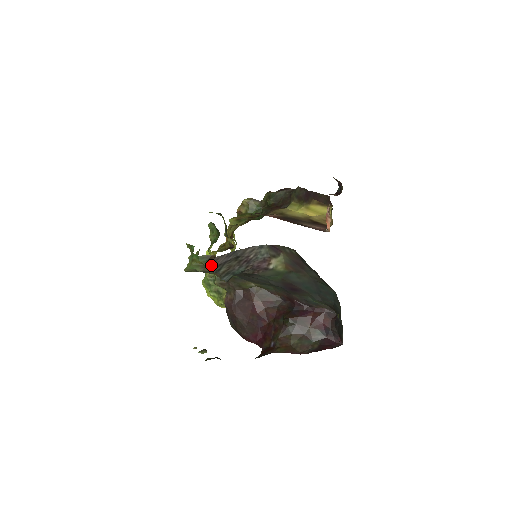
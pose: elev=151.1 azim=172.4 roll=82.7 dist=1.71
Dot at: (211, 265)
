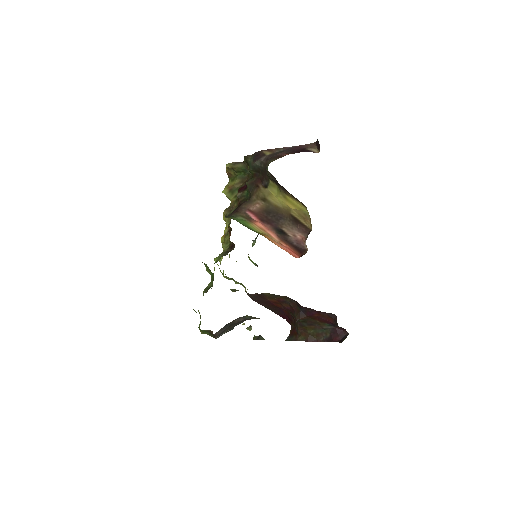
Dot at: (214, 337)
